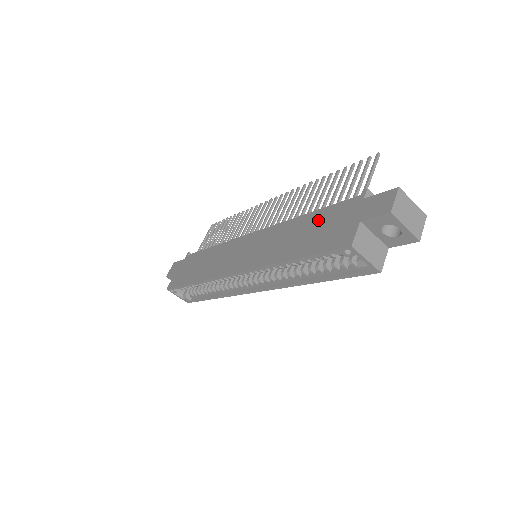
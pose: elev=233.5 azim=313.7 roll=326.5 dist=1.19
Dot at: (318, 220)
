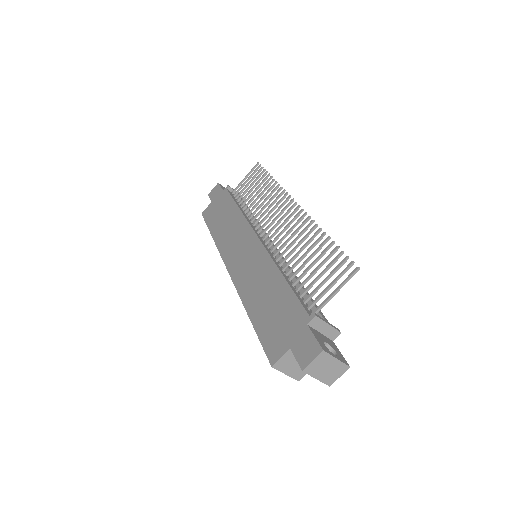
Dot at: (281, 299)
